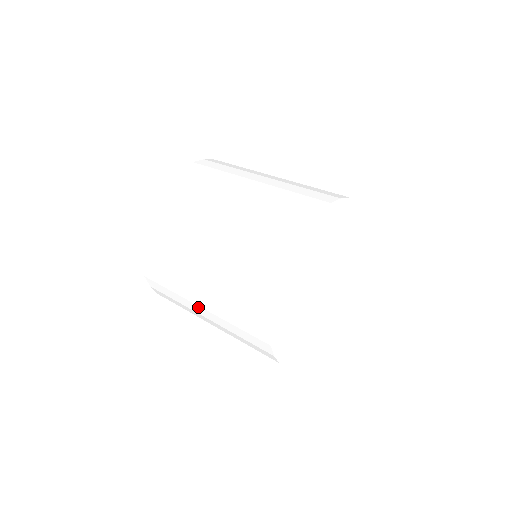
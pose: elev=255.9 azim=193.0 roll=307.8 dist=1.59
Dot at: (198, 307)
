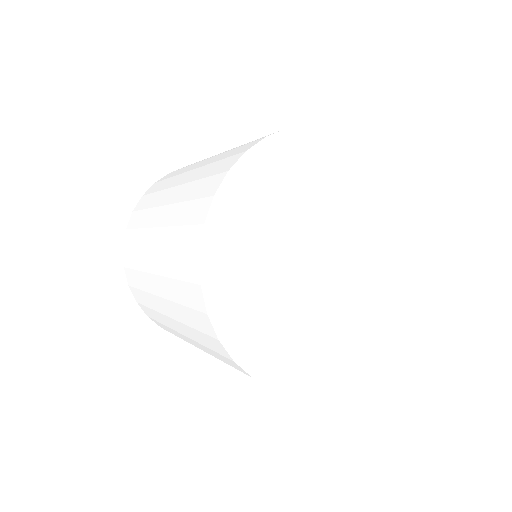
Dot at: (152, 277)
